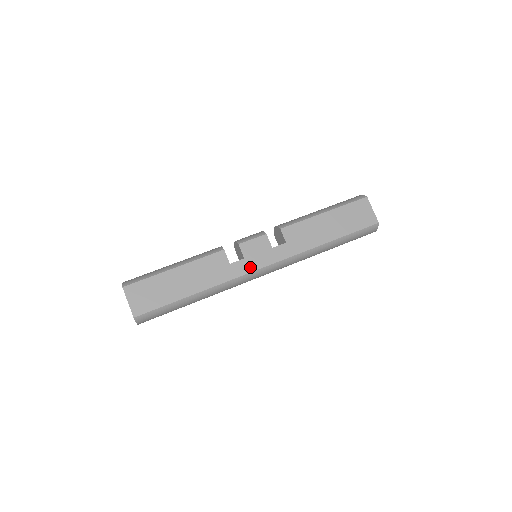
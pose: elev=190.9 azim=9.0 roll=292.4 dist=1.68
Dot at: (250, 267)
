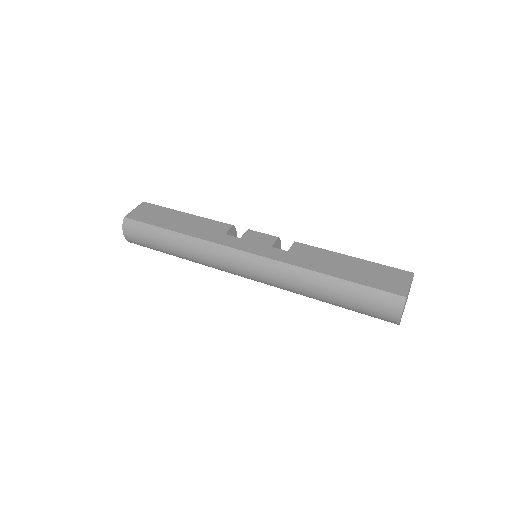
Dot at: (237, 245)
